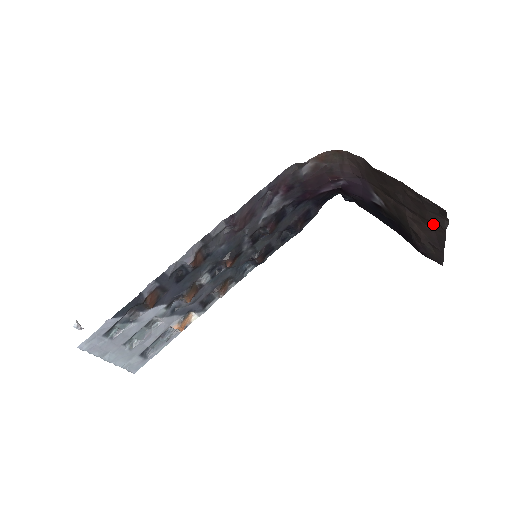
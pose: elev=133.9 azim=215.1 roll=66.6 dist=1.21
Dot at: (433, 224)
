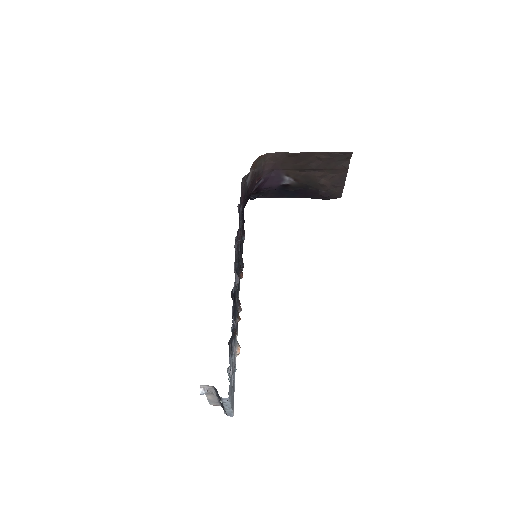
Dot at: (338, 169)
